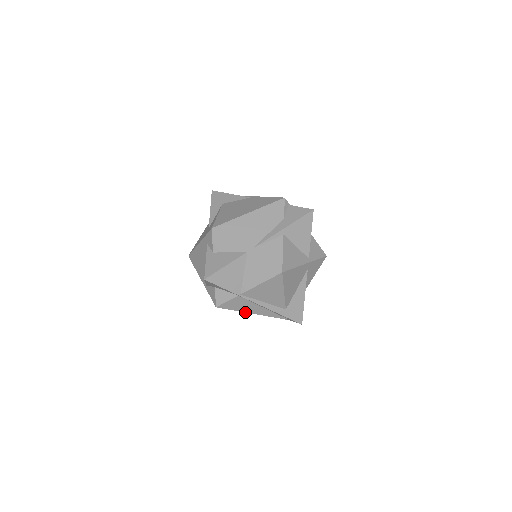
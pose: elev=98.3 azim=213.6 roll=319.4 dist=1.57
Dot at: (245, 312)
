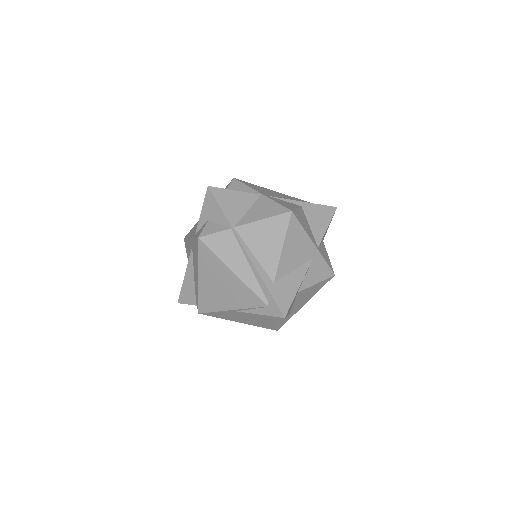
Dot at: (225, 264)
